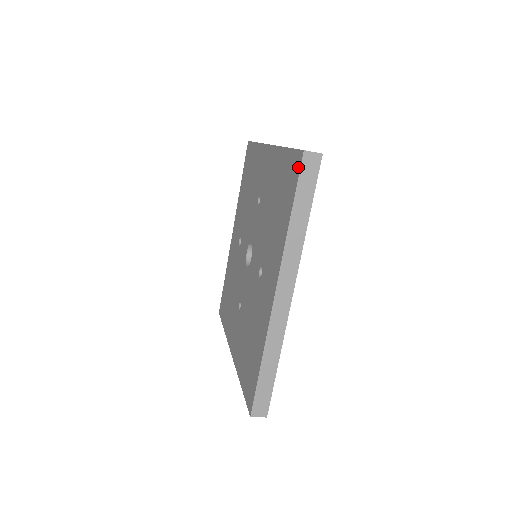
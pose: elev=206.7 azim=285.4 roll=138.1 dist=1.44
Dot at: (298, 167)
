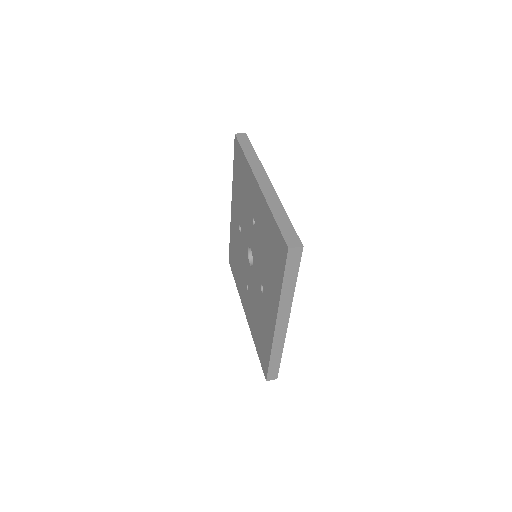
Dot at: (285, 255)
